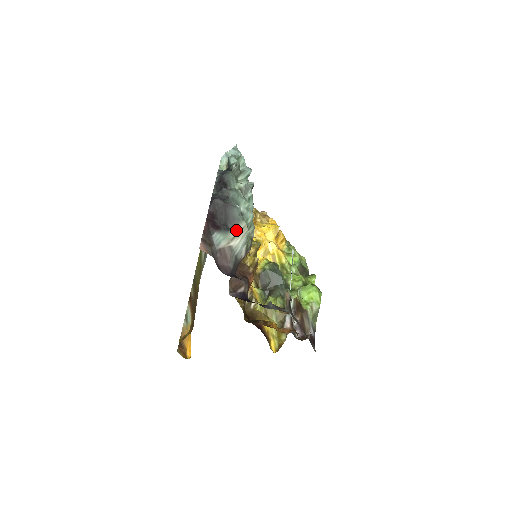
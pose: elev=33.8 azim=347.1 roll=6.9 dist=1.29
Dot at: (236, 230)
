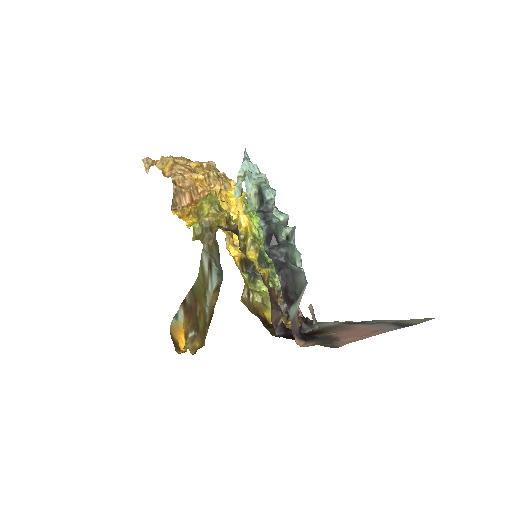
Dot at: (302, 294)
